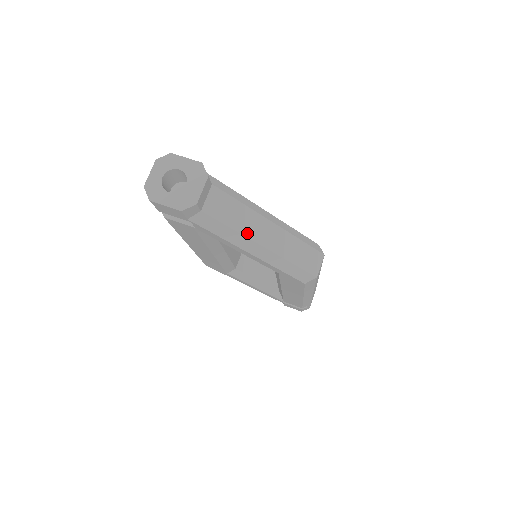
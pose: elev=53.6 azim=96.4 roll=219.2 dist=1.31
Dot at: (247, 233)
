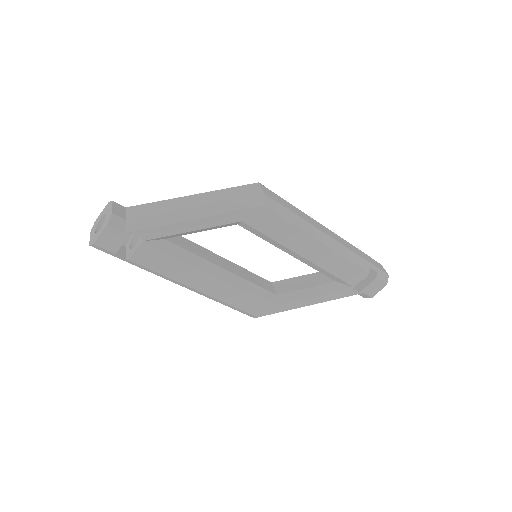
Dot at: (174, 209)
